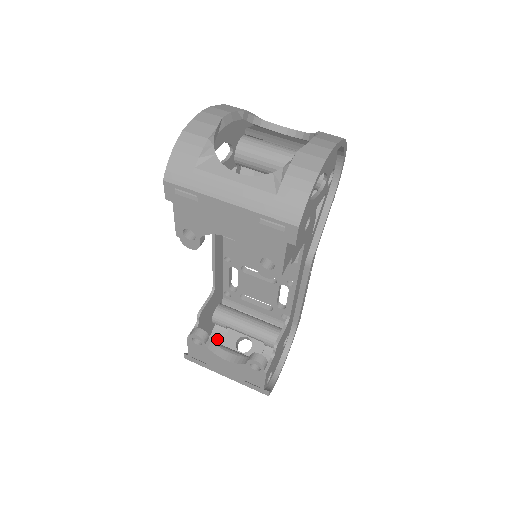
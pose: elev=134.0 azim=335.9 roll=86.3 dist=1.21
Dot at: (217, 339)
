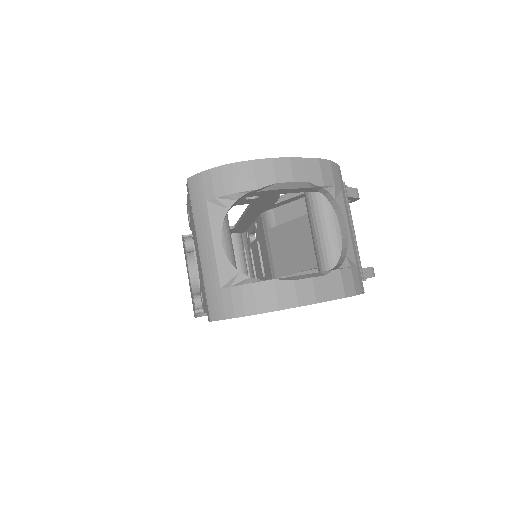
Dot at: occluded
